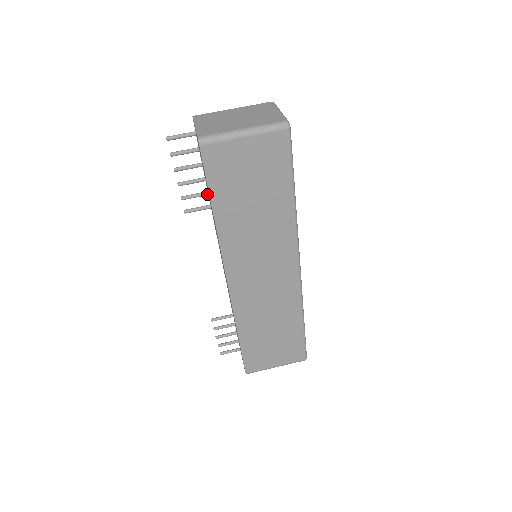
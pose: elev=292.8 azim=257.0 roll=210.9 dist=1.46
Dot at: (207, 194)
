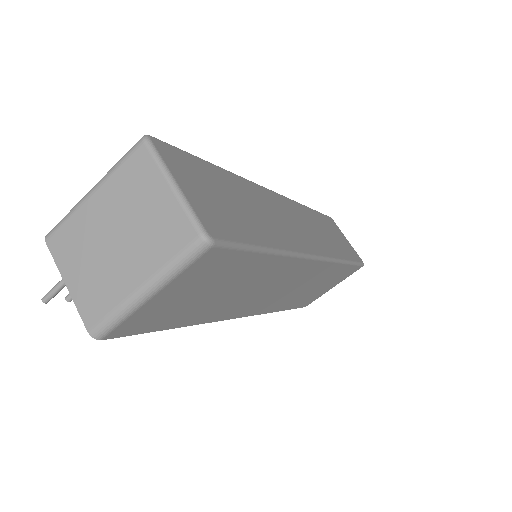
Dot at: occluded
